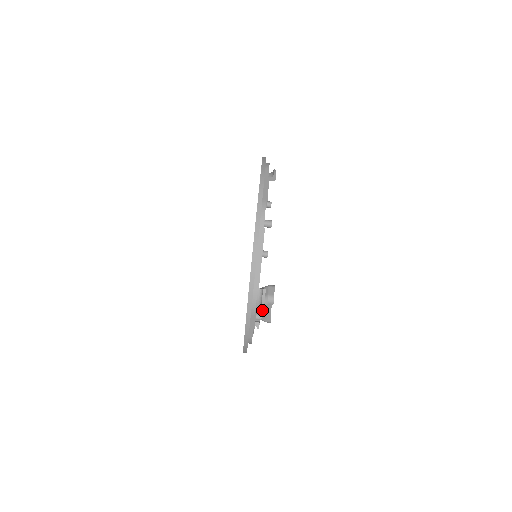
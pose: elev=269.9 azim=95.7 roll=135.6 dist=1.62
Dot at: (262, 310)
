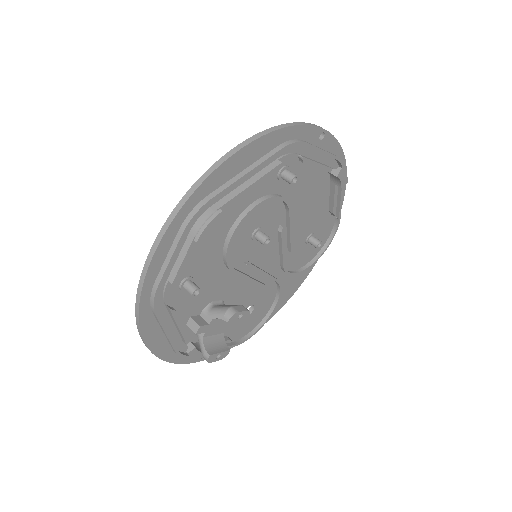
Dot at: (197, 237)
